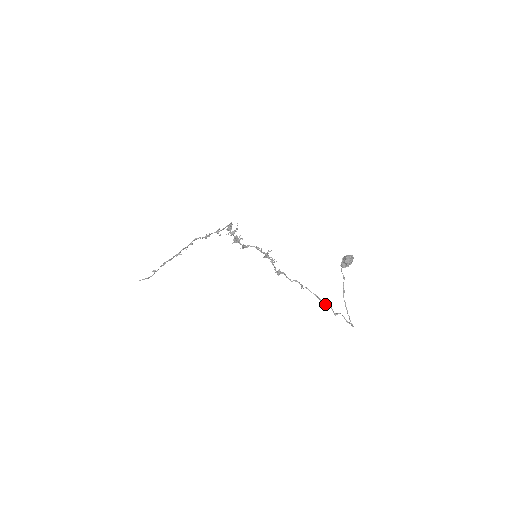
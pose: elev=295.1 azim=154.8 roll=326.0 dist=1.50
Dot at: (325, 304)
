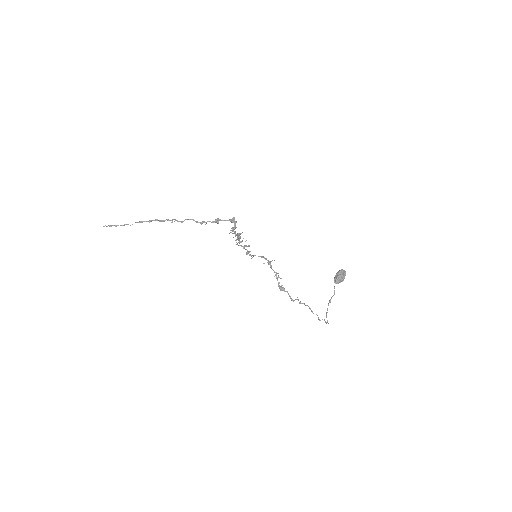
Dot at: occluded
